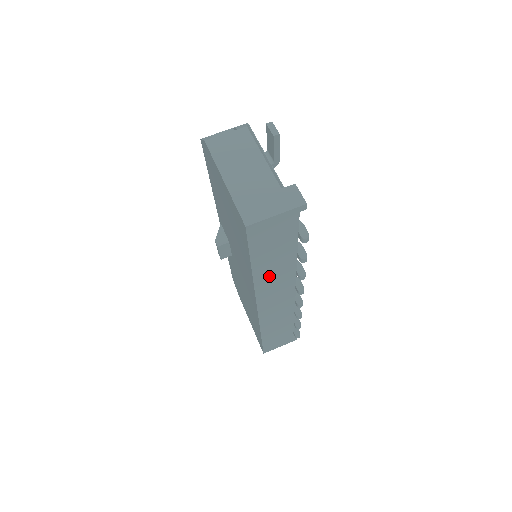
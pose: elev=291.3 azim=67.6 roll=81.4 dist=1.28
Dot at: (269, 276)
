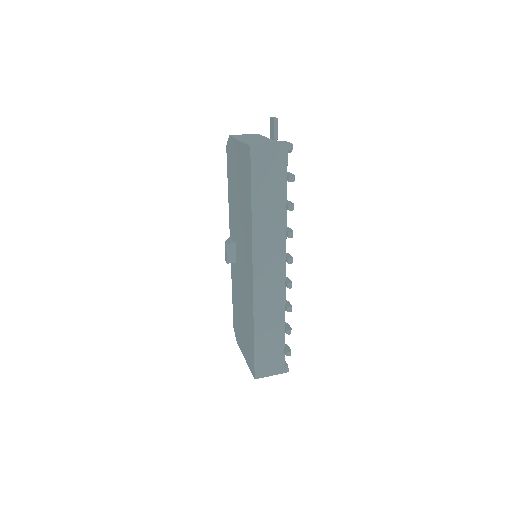
Dot at: (264, 226)
